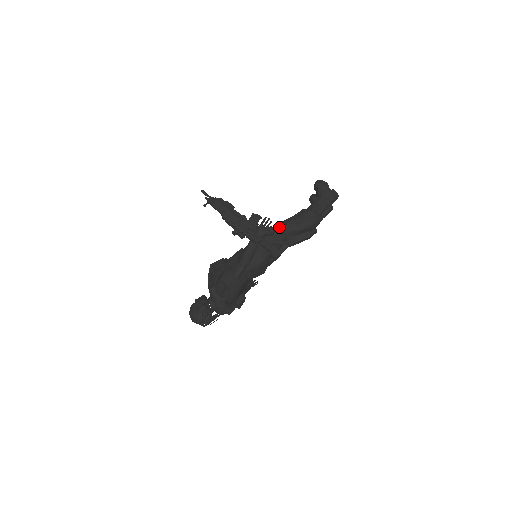
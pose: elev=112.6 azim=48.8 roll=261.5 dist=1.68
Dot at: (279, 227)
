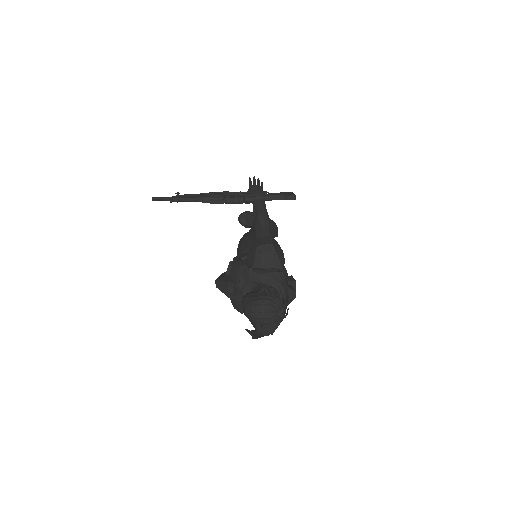
Dot at: (251, 230)
